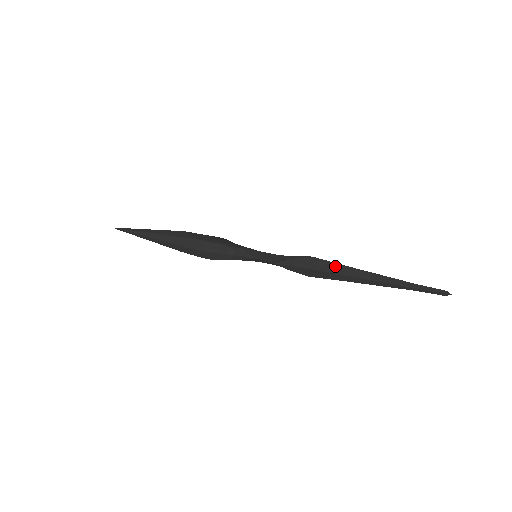
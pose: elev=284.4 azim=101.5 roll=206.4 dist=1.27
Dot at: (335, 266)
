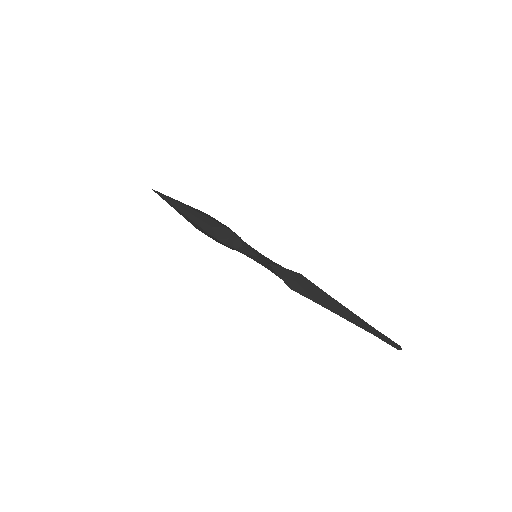
Dot at: (317, 288)
